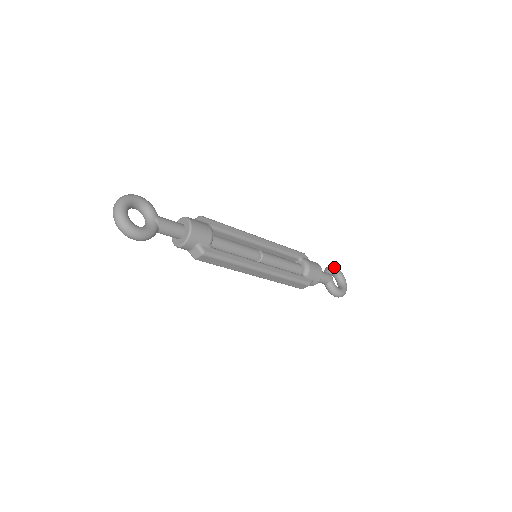
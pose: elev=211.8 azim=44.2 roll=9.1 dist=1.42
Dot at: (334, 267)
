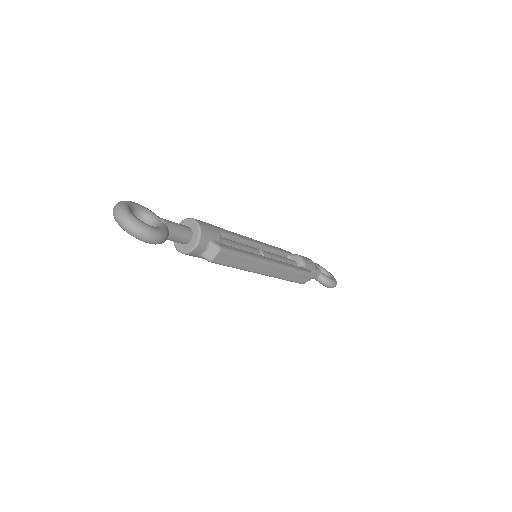
Dot at: (314, 263)
